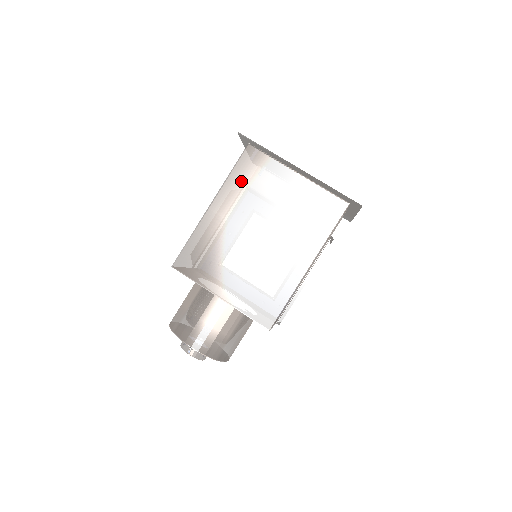
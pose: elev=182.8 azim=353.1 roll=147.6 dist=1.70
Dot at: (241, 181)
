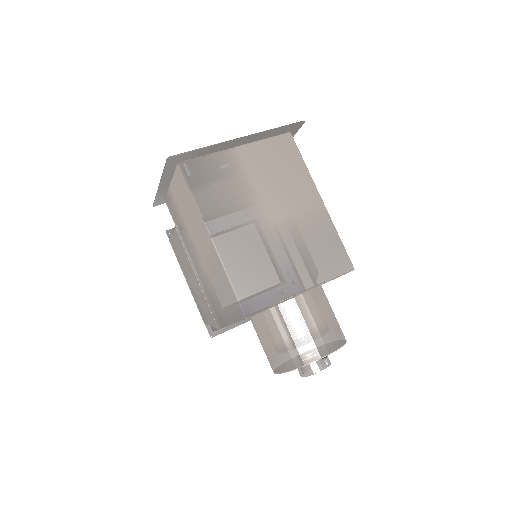
Dot at: (209, 195)
